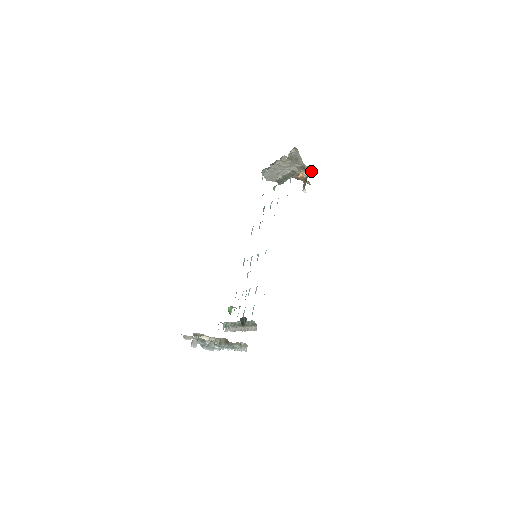
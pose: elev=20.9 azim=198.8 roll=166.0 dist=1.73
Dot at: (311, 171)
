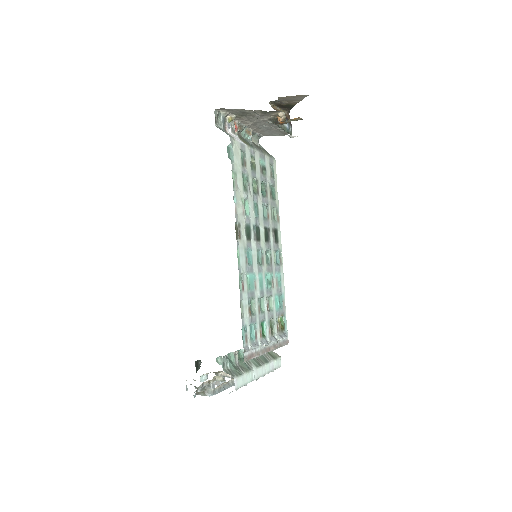
Dot at: (305, 96)
